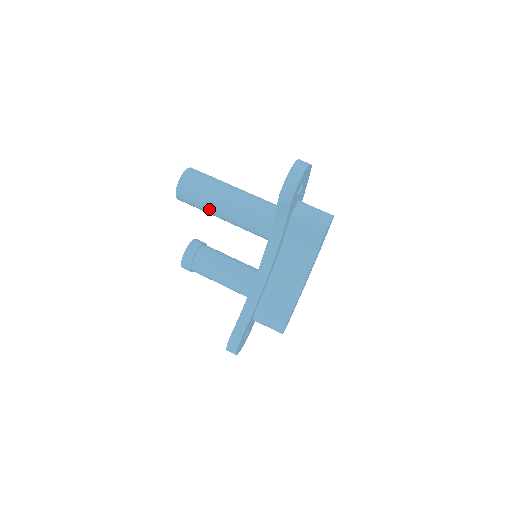
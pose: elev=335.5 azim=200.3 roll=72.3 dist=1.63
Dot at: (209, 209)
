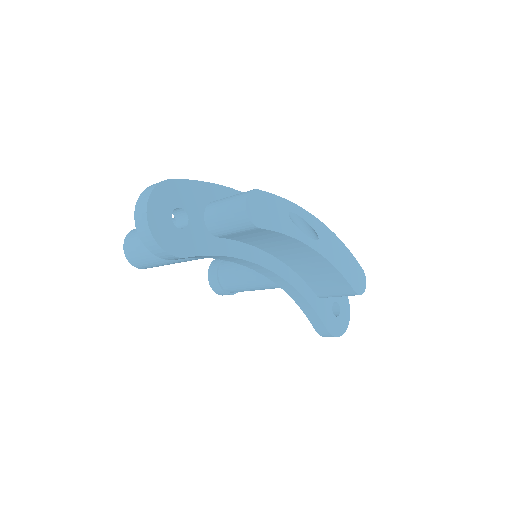
Dot at: occluded
